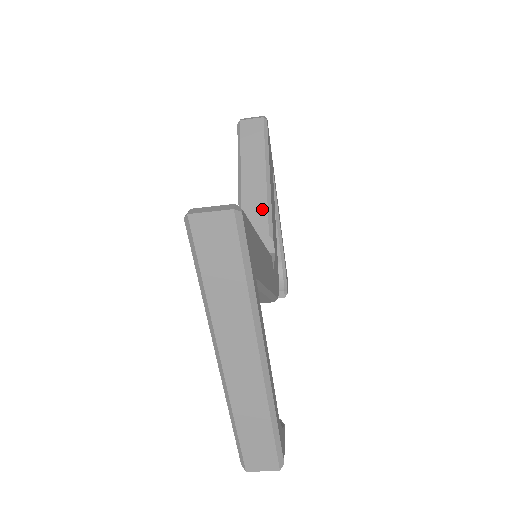
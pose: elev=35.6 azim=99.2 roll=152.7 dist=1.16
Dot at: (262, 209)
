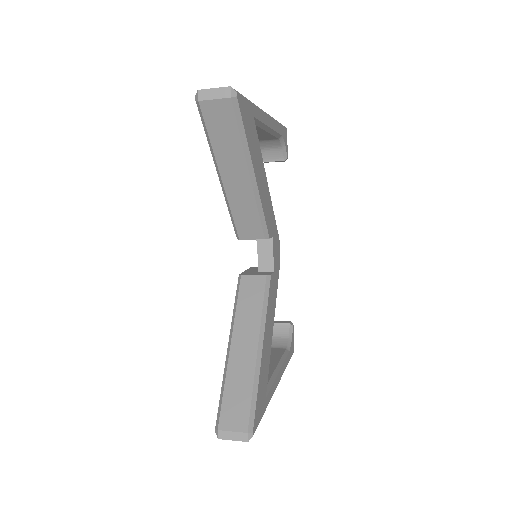
Dot at: (253, 216)
